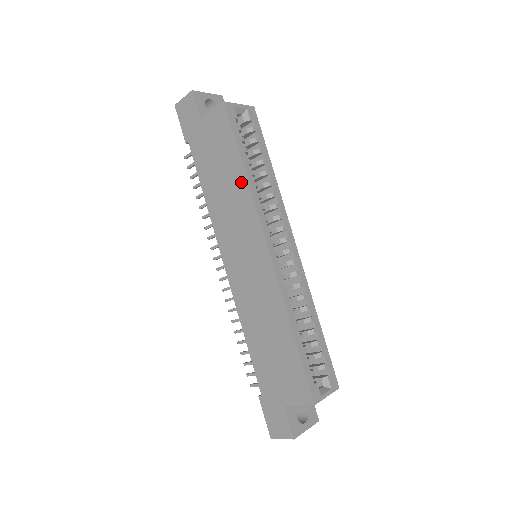
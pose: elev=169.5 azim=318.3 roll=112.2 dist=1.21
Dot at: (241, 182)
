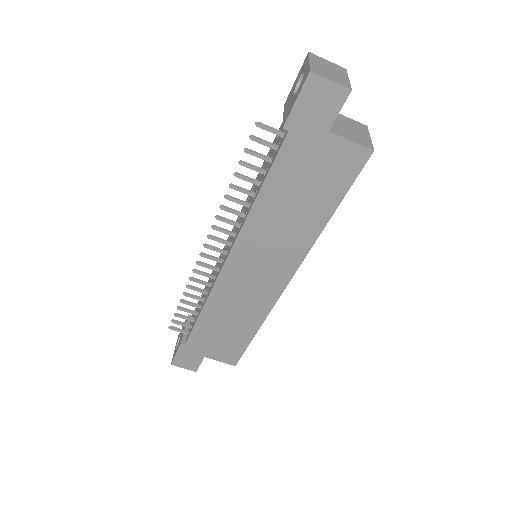
Dot at: (315, 225)
